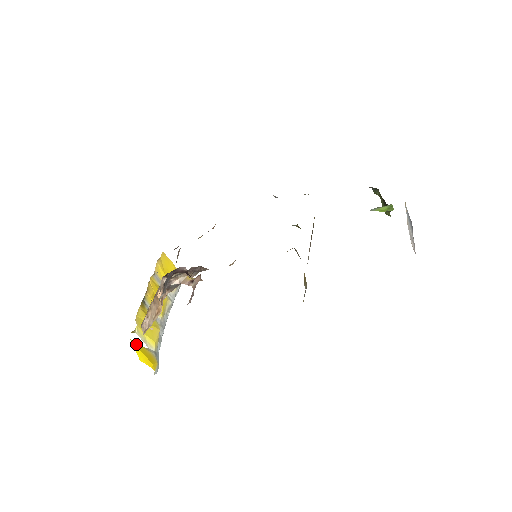
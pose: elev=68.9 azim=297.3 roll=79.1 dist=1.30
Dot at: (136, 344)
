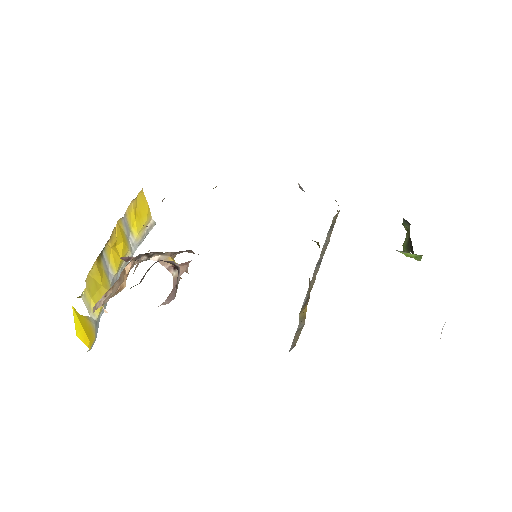
Dot at: (78, 313)
